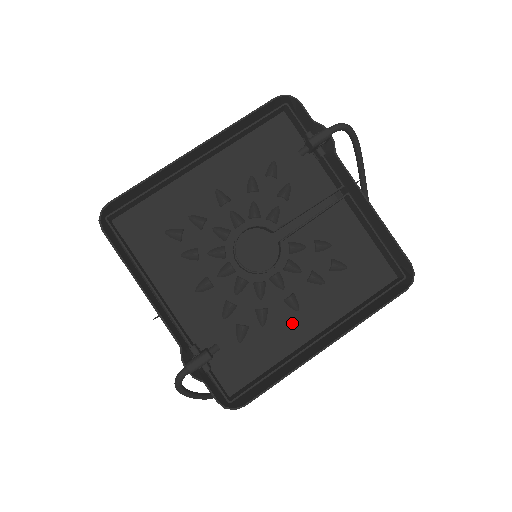
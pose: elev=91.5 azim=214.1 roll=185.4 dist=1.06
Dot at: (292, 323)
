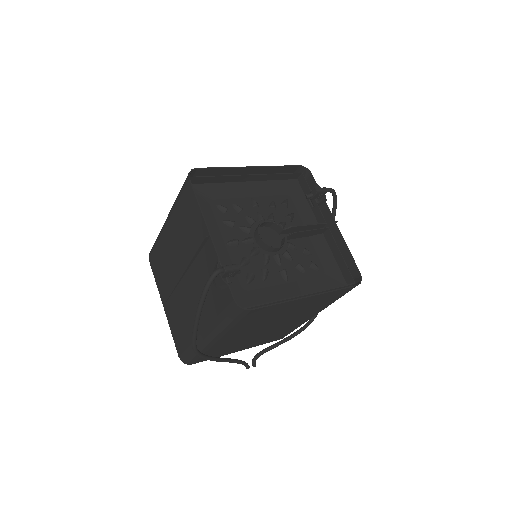
Dot at: (282, 287)
